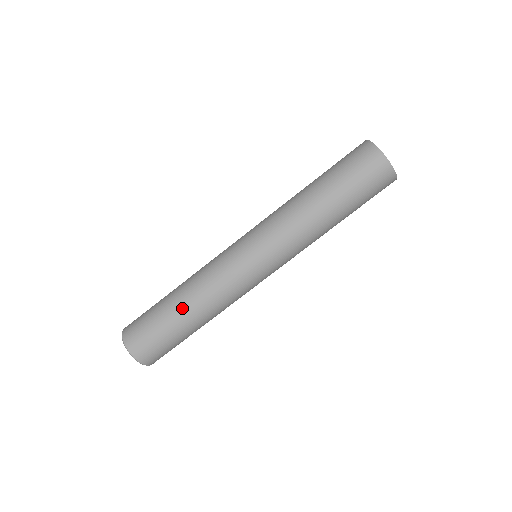
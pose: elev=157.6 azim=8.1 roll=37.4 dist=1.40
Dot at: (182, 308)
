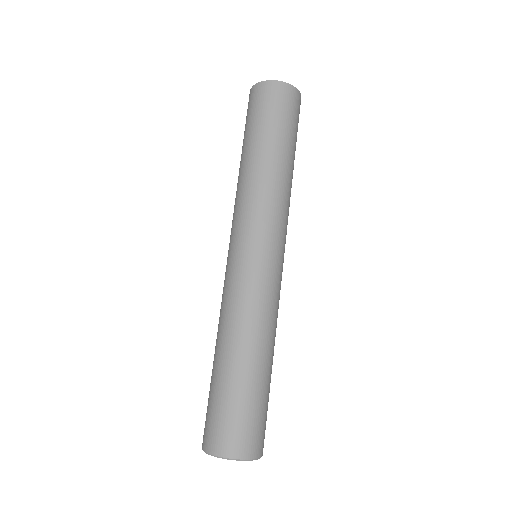
Dot at: (235, 358)
